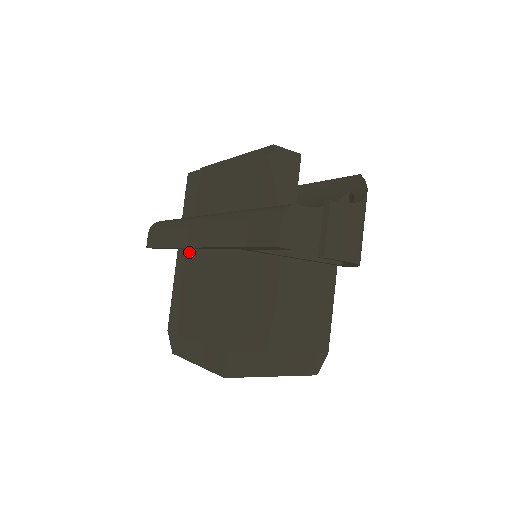
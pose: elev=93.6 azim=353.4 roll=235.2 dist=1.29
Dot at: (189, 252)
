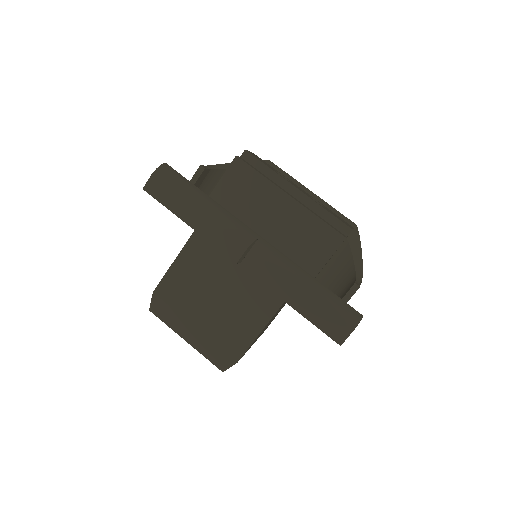
Dot at: (215, 248)
